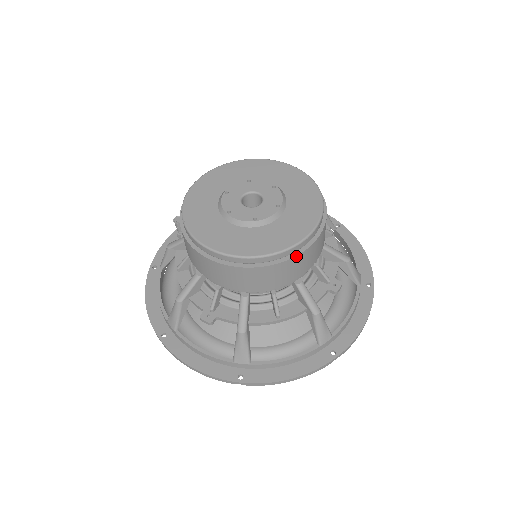
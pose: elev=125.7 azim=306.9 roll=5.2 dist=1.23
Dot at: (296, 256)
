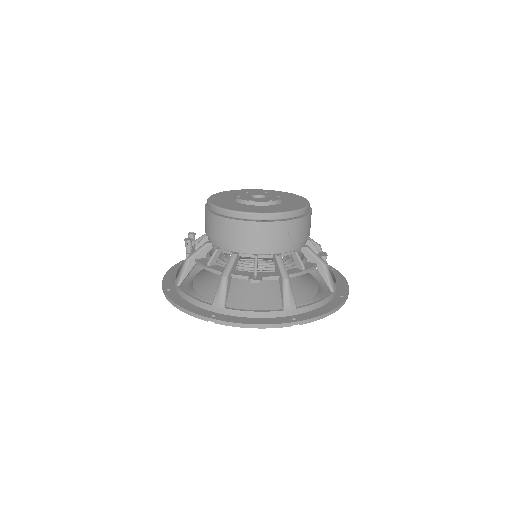
Dot at: (308, 215)
